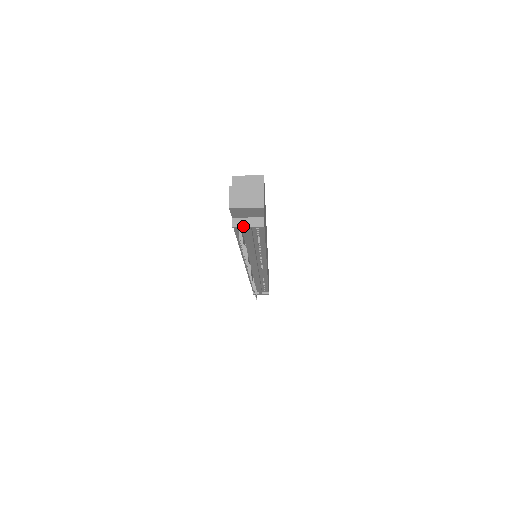
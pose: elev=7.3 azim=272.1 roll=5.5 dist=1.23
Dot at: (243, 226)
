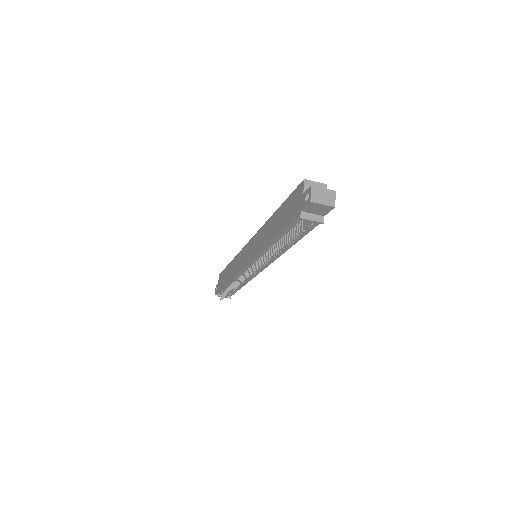
Dot at: (309, 219)
